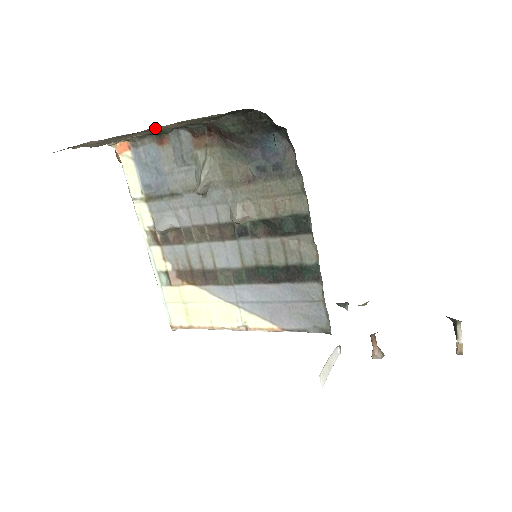
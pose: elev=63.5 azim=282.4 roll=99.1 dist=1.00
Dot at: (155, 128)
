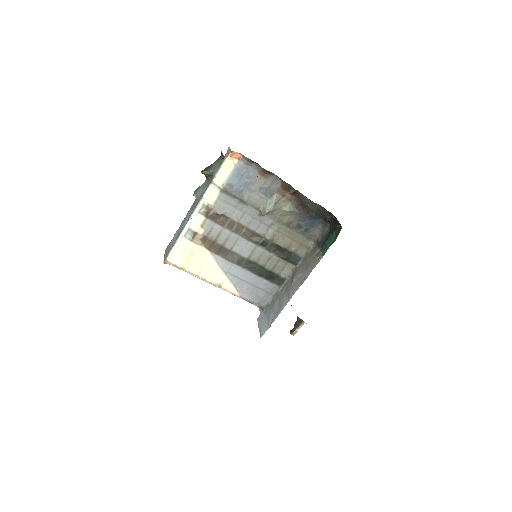
Dot at: occluded
